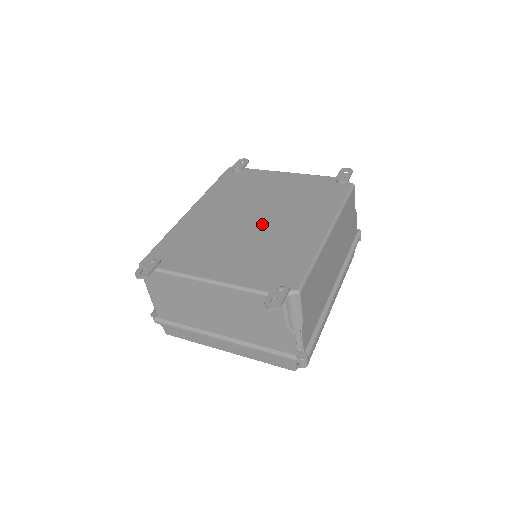
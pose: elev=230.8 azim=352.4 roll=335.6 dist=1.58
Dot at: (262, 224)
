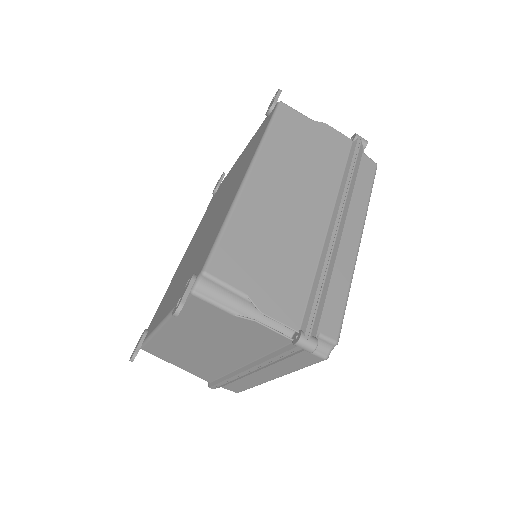
Dot at: (209, 225)
